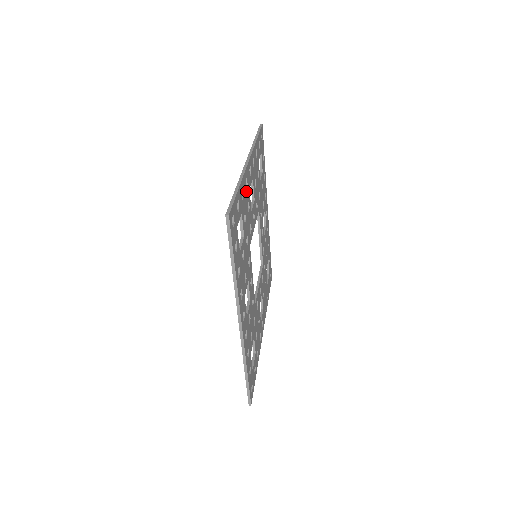
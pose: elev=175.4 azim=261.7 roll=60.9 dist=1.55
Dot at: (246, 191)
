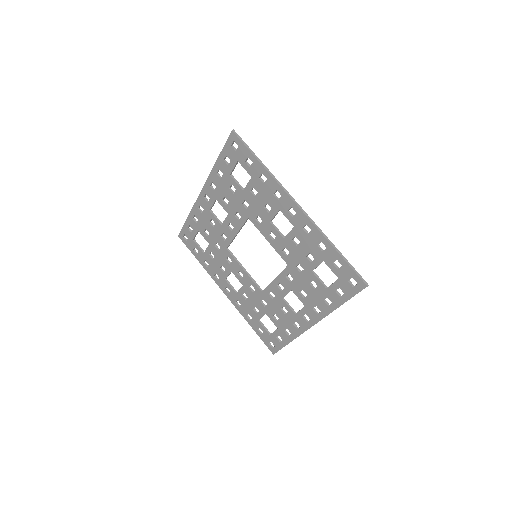
Dot at: (308, 235)
